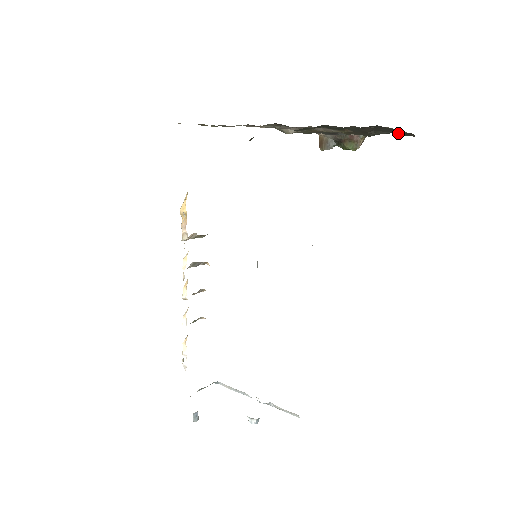
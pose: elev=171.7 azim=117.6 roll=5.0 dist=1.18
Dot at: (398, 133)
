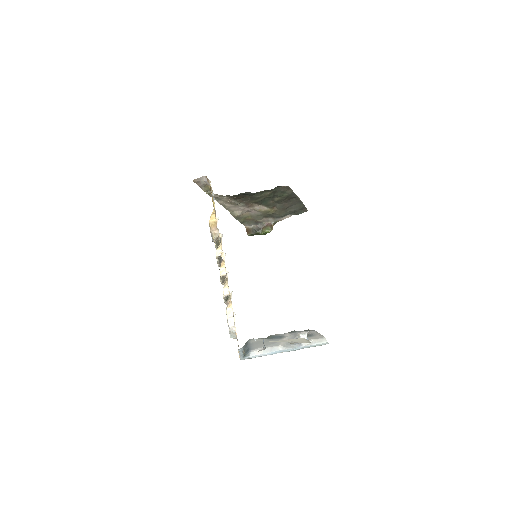
Dot at: (299, 210)
